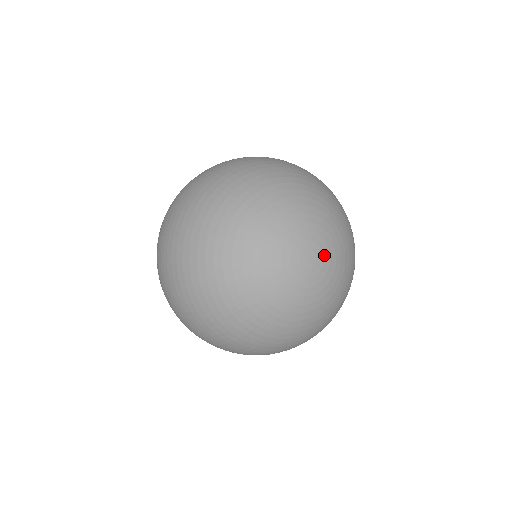
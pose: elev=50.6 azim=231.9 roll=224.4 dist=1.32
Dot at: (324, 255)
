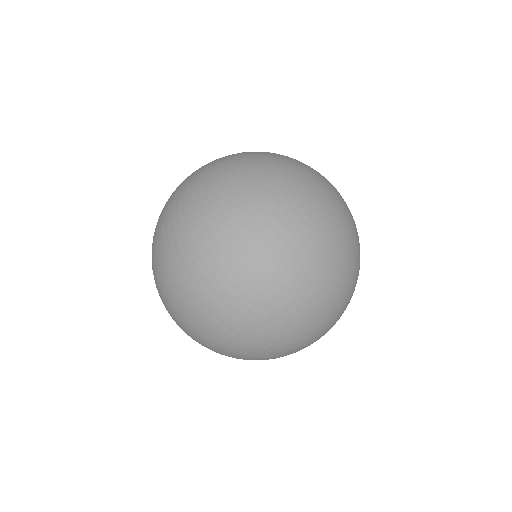
Dot at: (339, 202)
